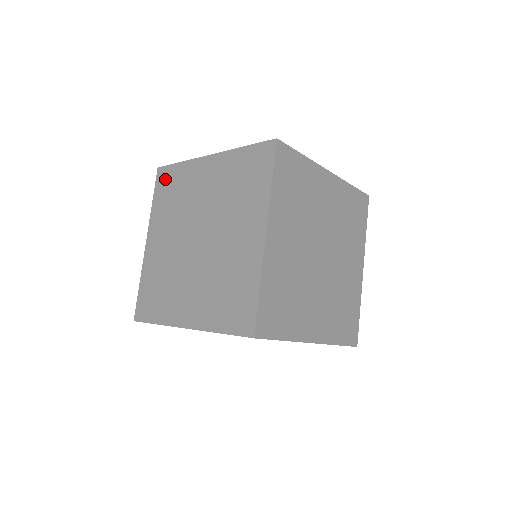
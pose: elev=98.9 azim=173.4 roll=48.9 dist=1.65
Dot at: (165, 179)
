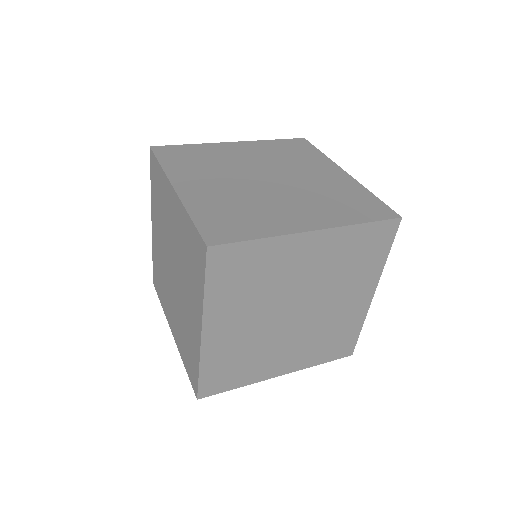
Dot at: (299, 145)
